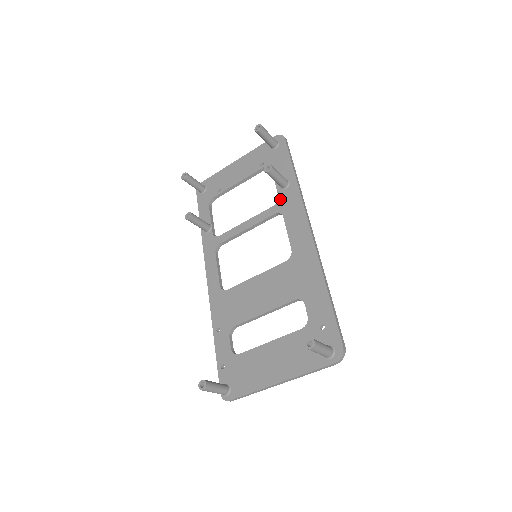
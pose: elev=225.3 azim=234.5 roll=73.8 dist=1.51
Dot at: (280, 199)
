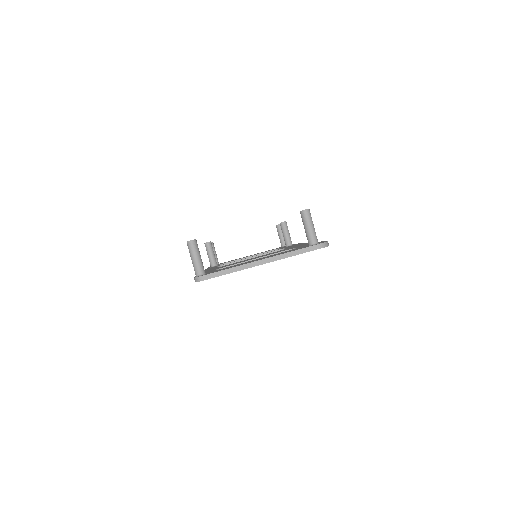
Dot at: occluded
